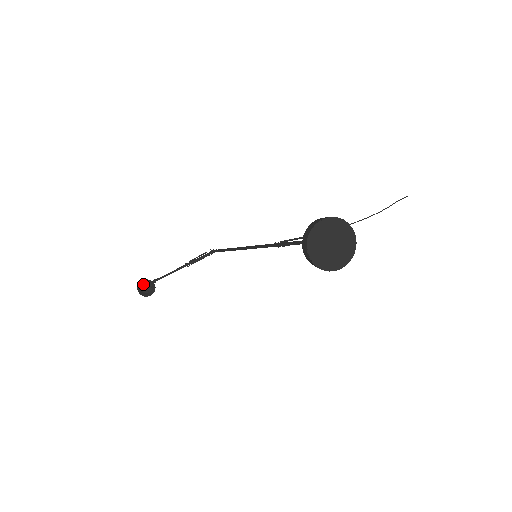
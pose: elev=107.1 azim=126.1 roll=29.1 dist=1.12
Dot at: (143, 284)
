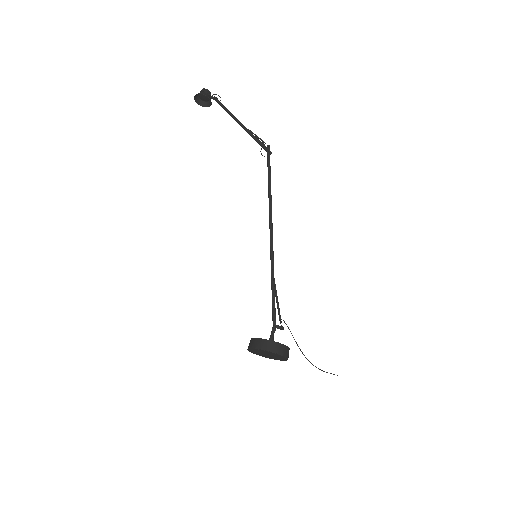
Dot at: (203, 94)
